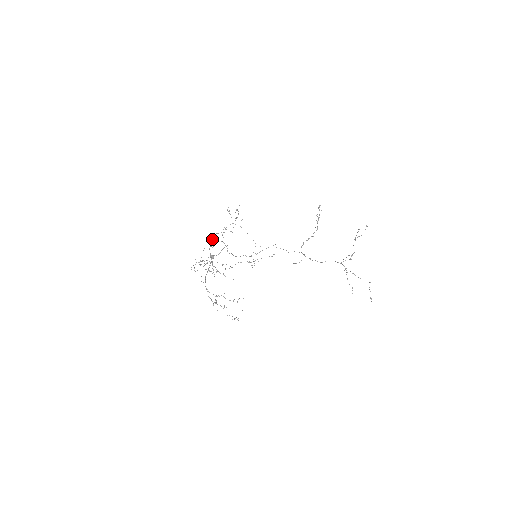
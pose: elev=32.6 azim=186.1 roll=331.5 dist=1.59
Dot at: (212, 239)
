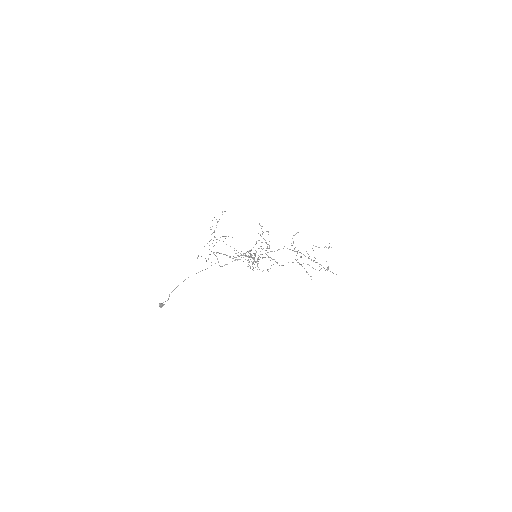
Dot at: occluded
